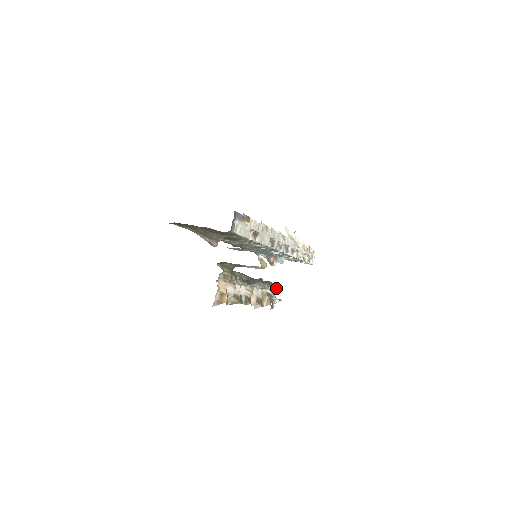
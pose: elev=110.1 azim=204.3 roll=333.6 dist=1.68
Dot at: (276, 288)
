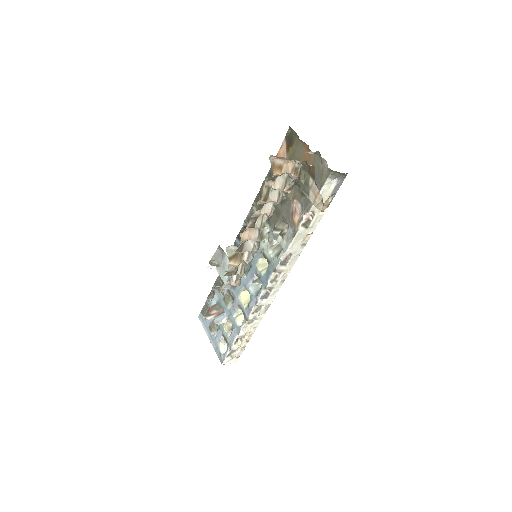
Dot at: (239, 282)
